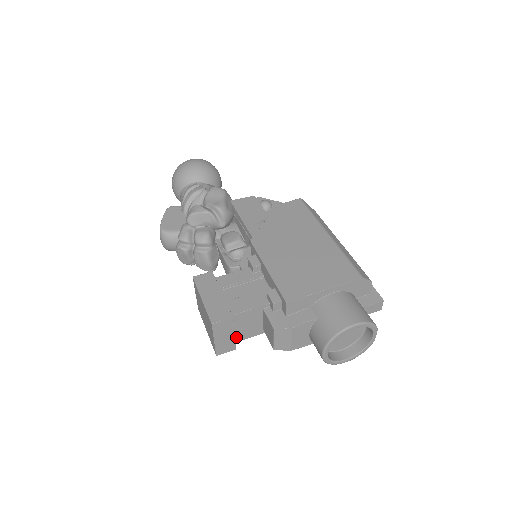
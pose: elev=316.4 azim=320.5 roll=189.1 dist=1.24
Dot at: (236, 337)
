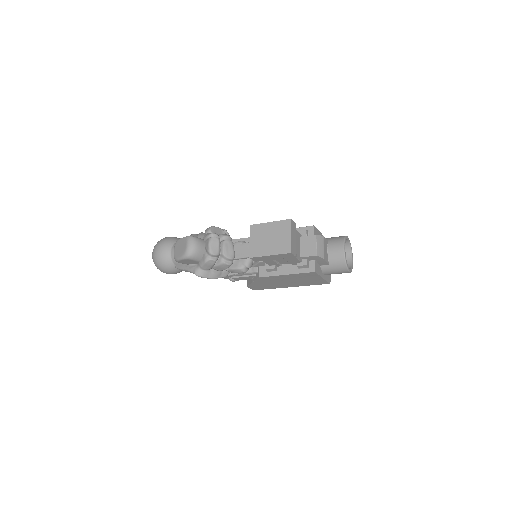
Dot at: occluded
